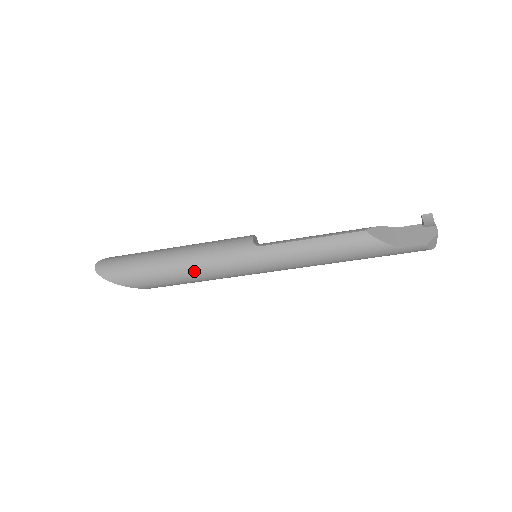
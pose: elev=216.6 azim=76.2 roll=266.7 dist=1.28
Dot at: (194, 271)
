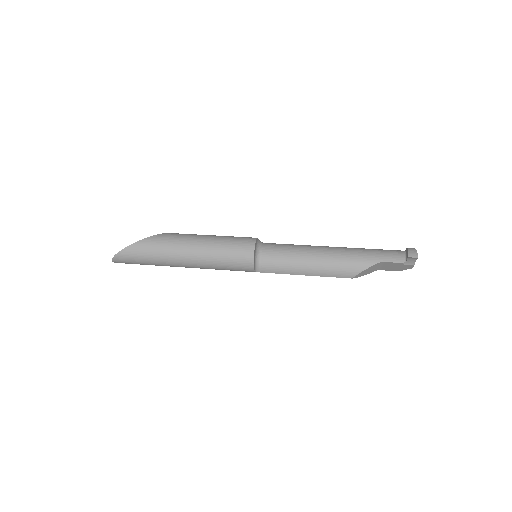
Dot at: occluded
